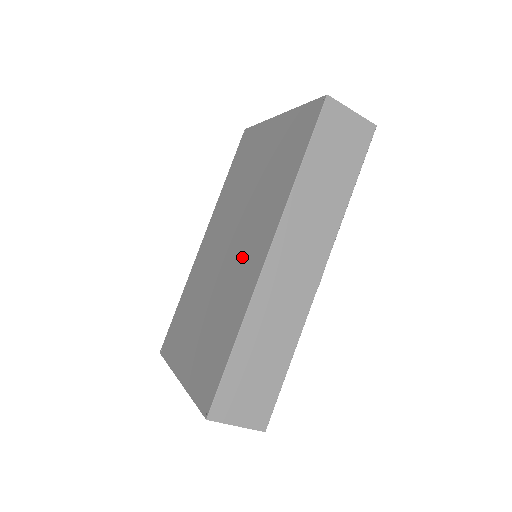
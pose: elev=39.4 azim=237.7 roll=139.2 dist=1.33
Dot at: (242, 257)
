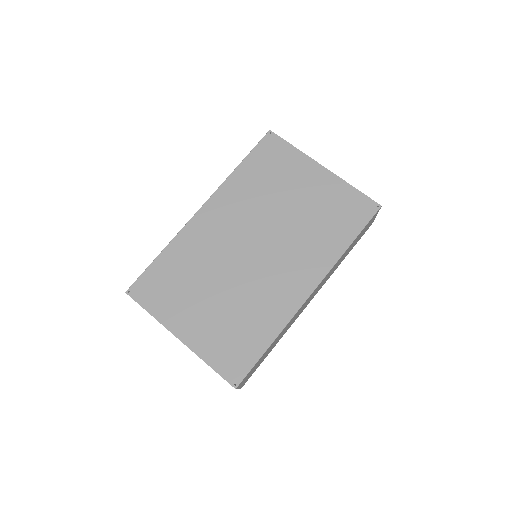
Dot at: (277, 275)
